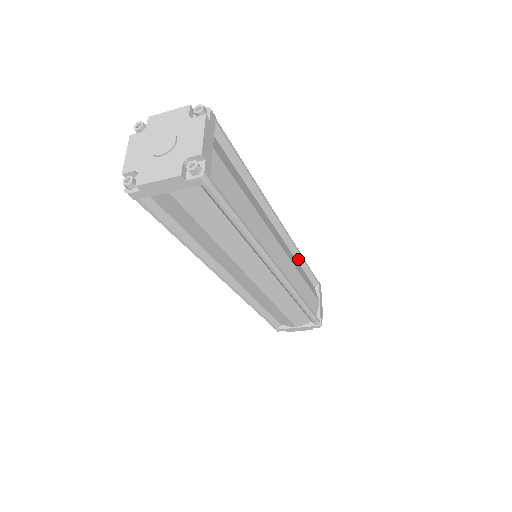
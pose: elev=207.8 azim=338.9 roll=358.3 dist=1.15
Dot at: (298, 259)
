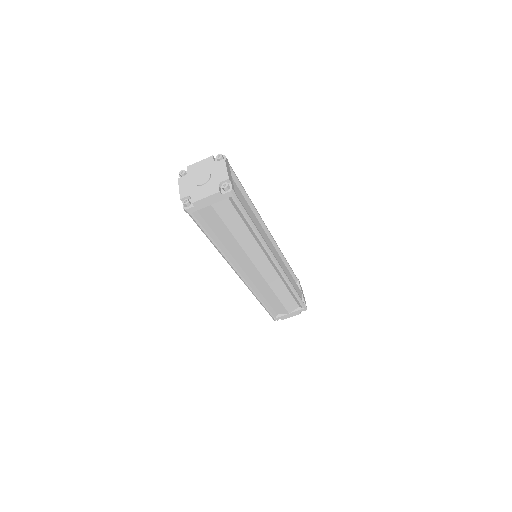
Dot at: (282, 259)
